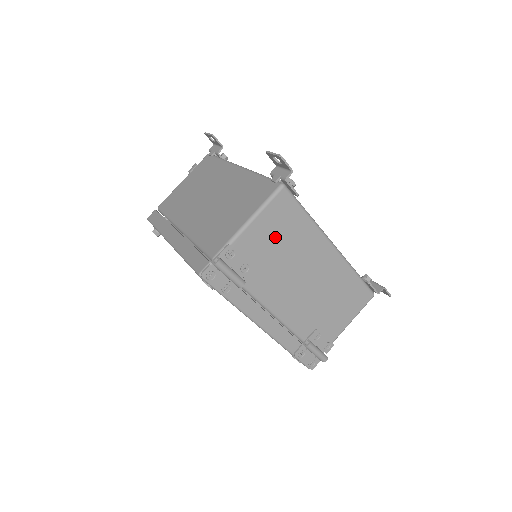
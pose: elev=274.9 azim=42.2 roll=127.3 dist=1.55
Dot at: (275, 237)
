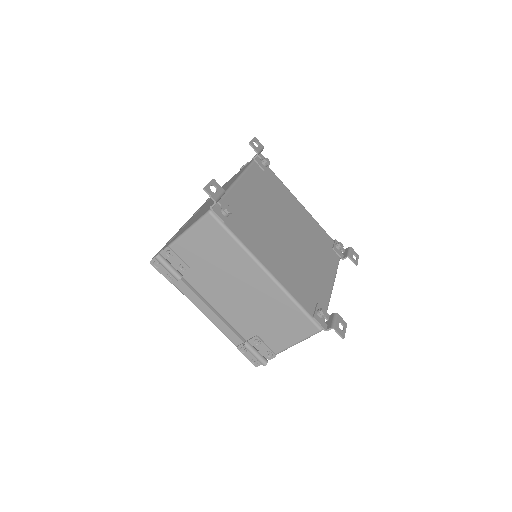
Dot at: (207, 251)
